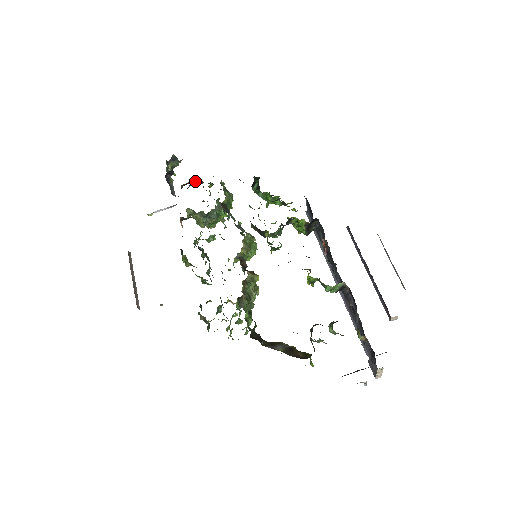
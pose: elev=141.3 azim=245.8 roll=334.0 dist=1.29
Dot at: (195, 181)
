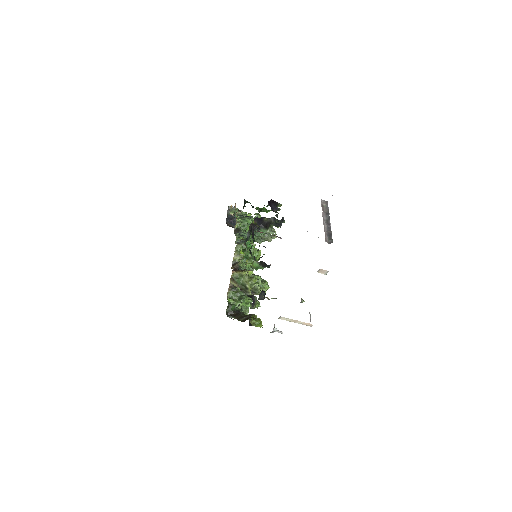
Dot at: occluded
